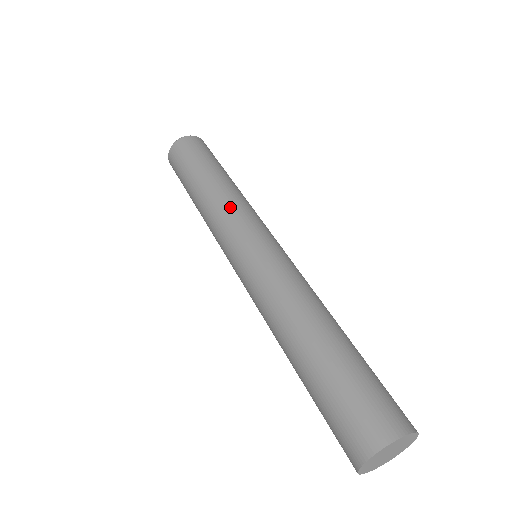
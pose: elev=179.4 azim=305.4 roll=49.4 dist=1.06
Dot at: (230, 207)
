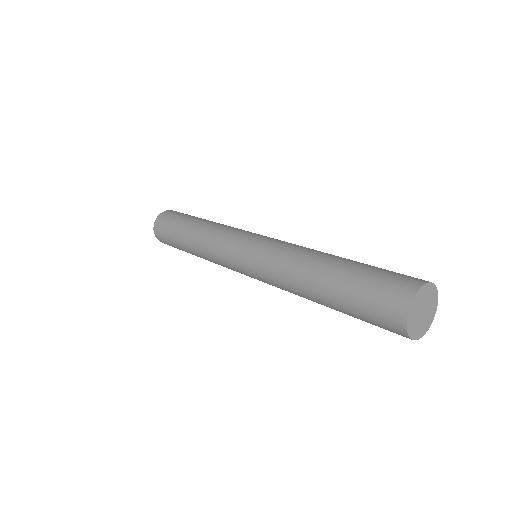
Dot at: occluded
